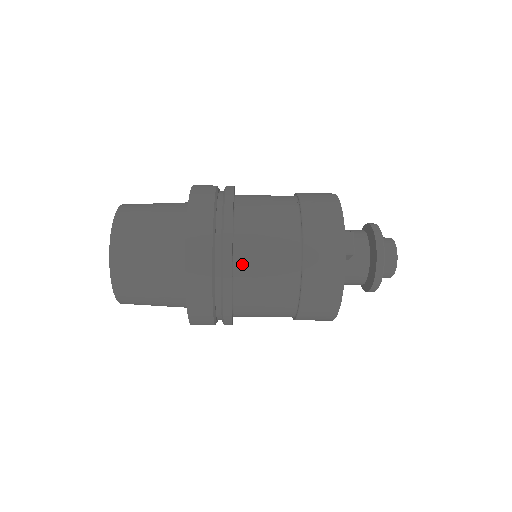
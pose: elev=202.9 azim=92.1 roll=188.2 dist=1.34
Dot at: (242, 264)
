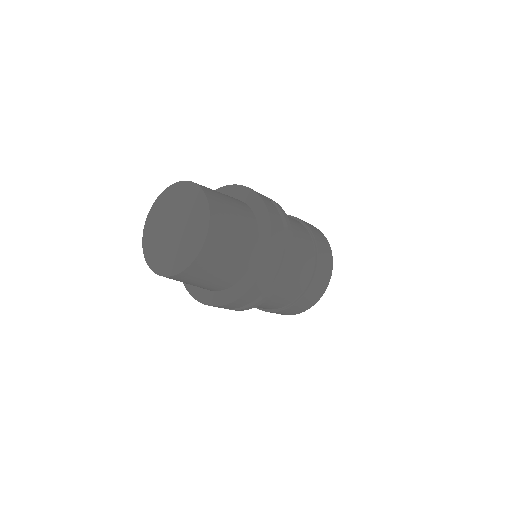
Dot at: occluded
